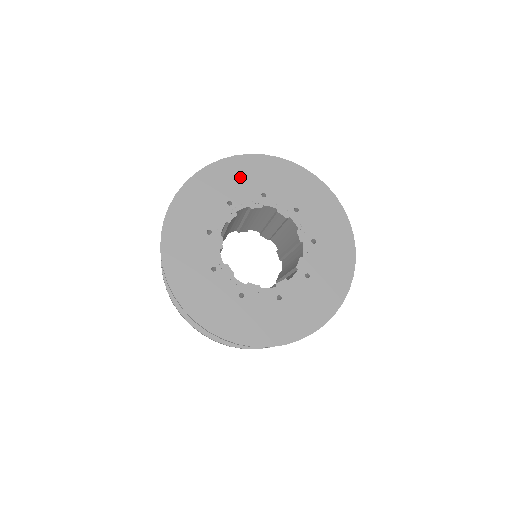
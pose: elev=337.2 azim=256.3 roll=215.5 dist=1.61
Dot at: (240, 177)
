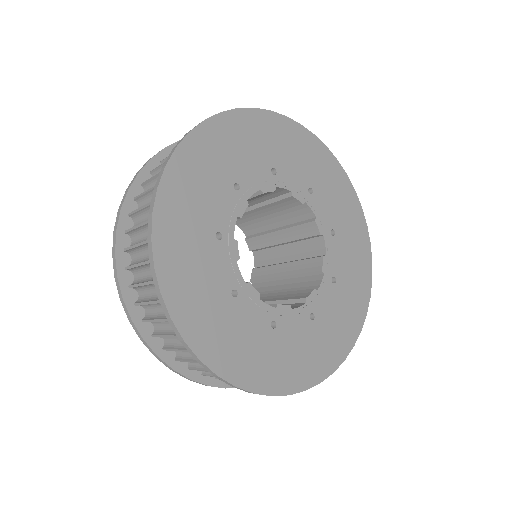
Dot at: (197, 190)
